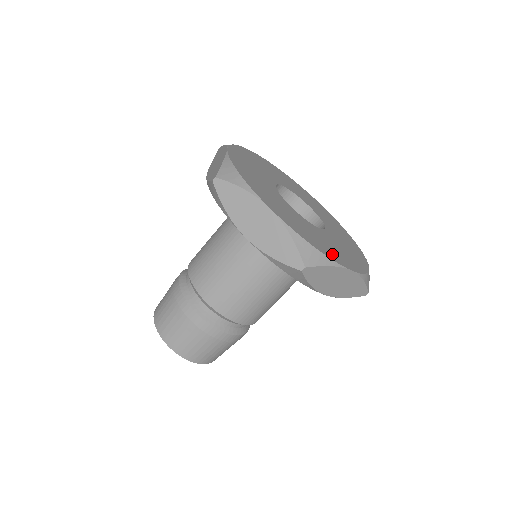
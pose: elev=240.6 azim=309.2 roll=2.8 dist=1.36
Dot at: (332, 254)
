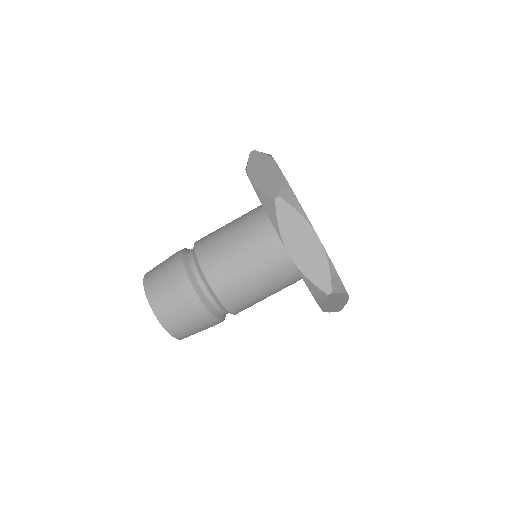
Dot at: occluded
